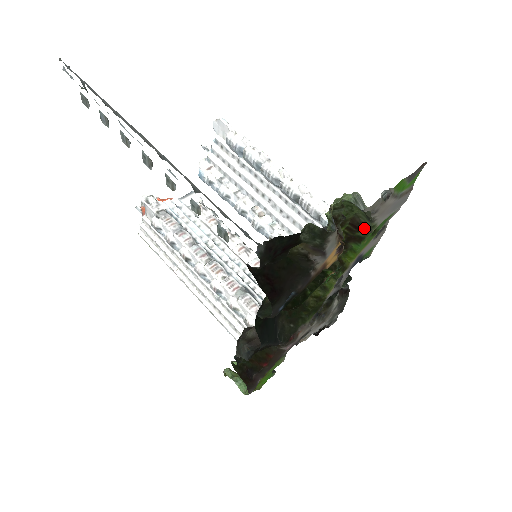
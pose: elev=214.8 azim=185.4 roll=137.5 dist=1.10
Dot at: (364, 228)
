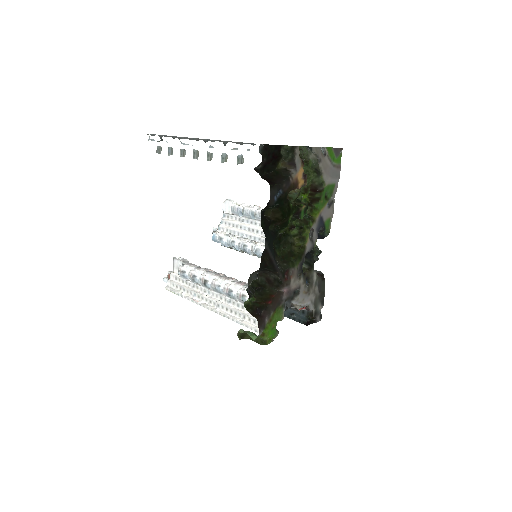
Dot at: (319, 188)
